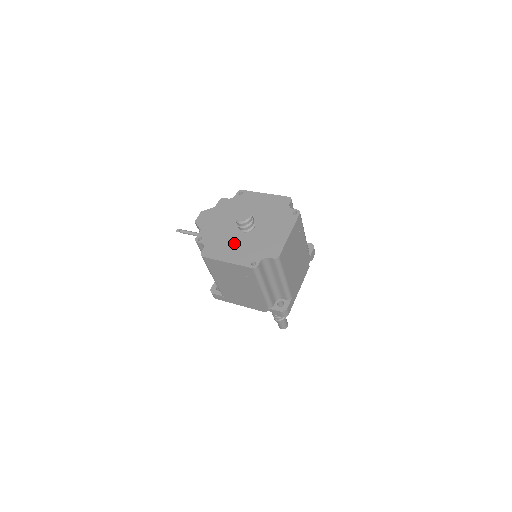
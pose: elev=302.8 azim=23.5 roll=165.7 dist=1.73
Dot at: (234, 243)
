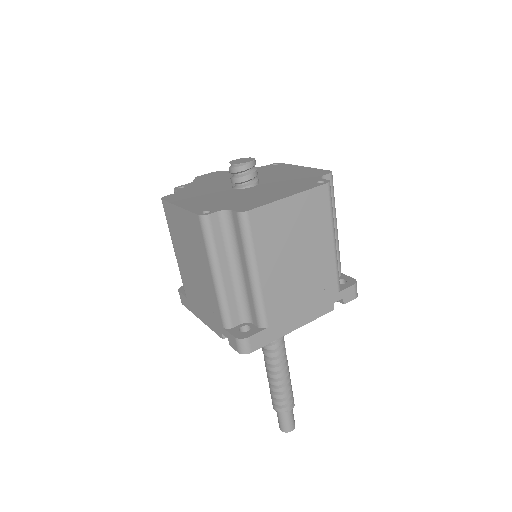
Dot at: (210, 194)
